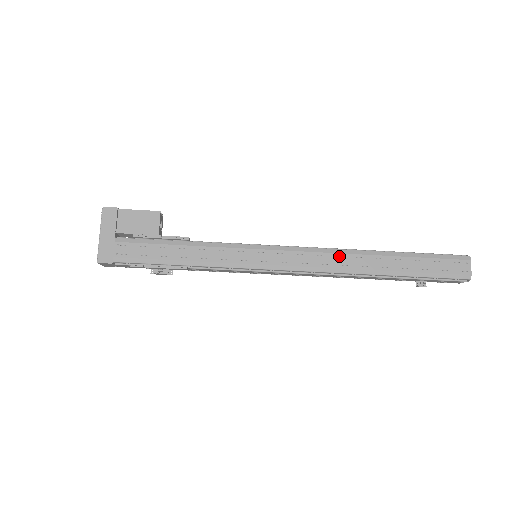
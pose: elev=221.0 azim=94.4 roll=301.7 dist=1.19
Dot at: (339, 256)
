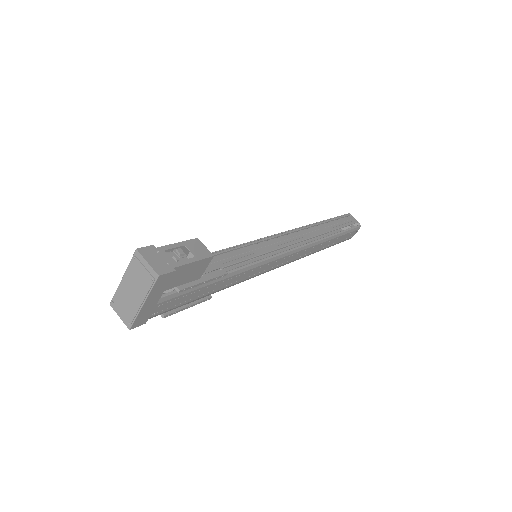
Dot at: (309, 249)
